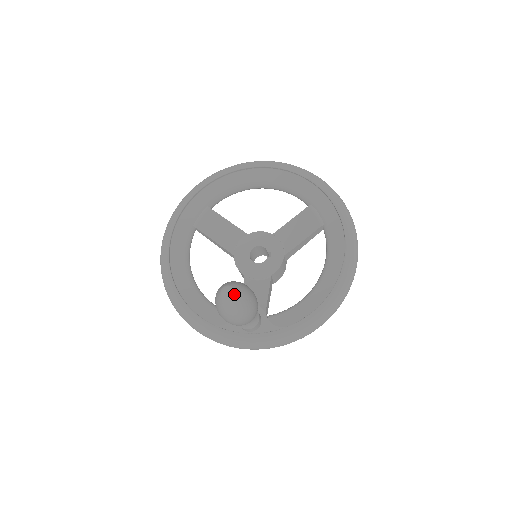
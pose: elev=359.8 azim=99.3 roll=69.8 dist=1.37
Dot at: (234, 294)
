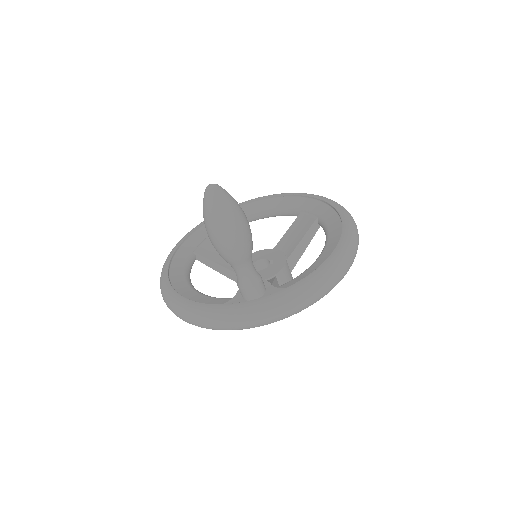
Dot at: (218, 187)
